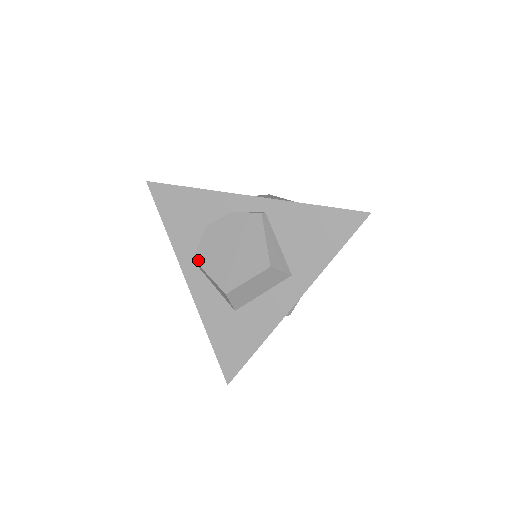
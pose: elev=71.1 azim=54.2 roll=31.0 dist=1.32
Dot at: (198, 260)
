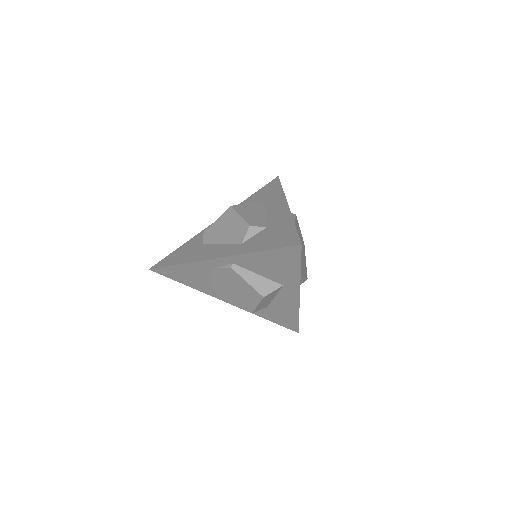
Dot at: (220, 297)
